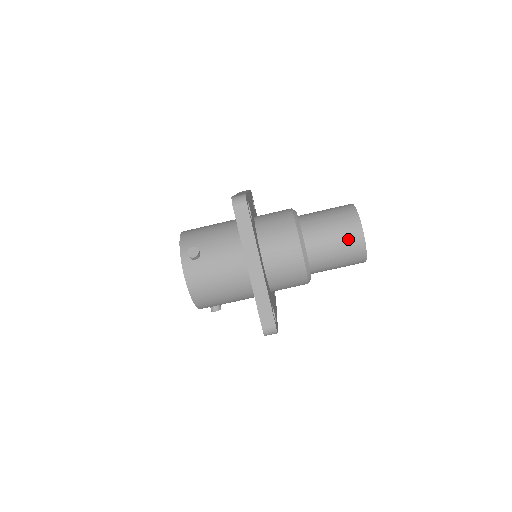
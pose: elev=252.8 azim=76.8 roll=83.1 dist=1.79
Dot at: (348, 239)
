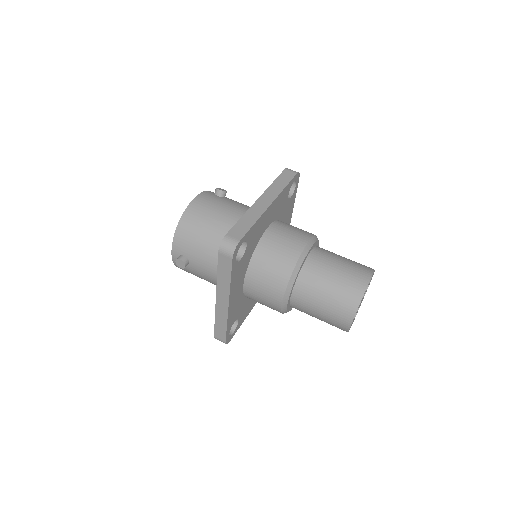
Dot at: (354, 270)
